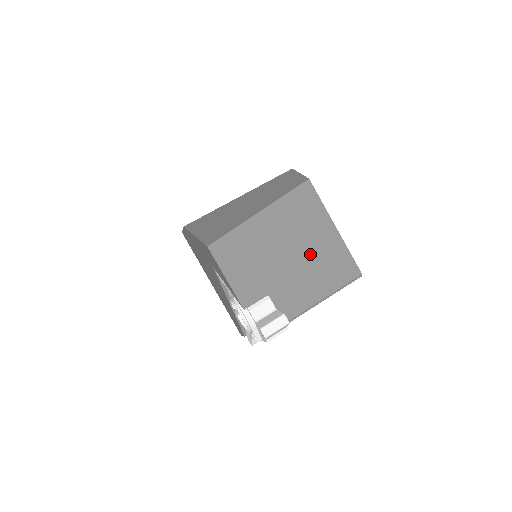
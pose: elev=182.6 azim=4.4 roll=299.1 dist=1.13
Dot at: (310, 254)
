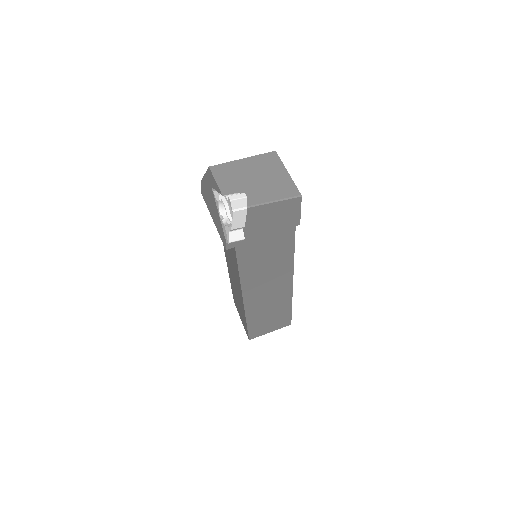
Dot at: (269, 180)
